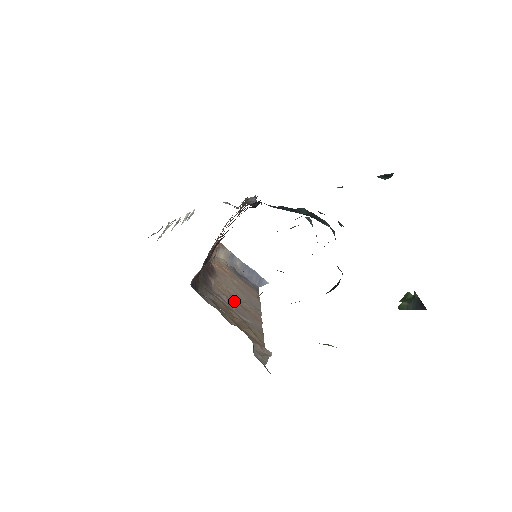
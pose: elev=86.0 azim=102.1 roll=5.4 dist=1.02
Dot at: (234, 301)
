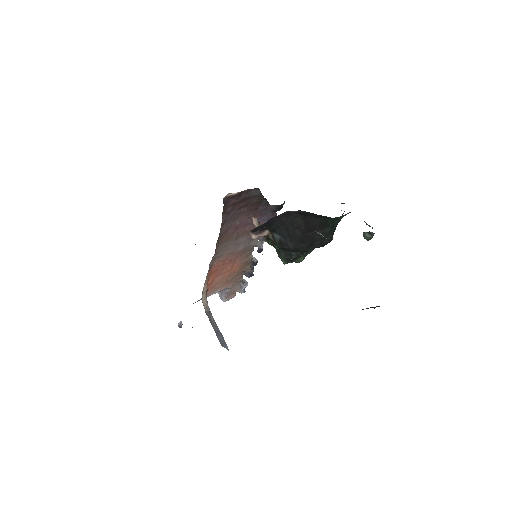
Dot at: occluded
